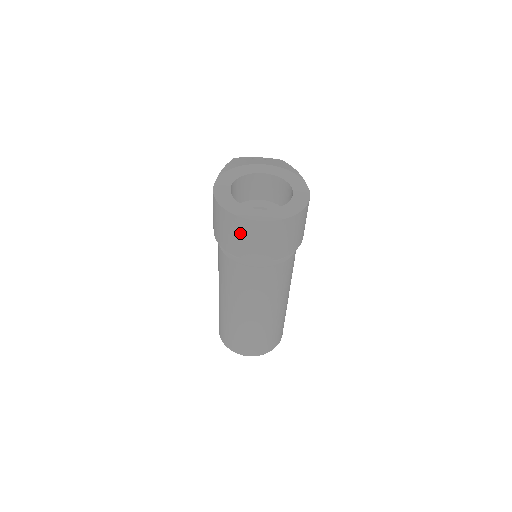
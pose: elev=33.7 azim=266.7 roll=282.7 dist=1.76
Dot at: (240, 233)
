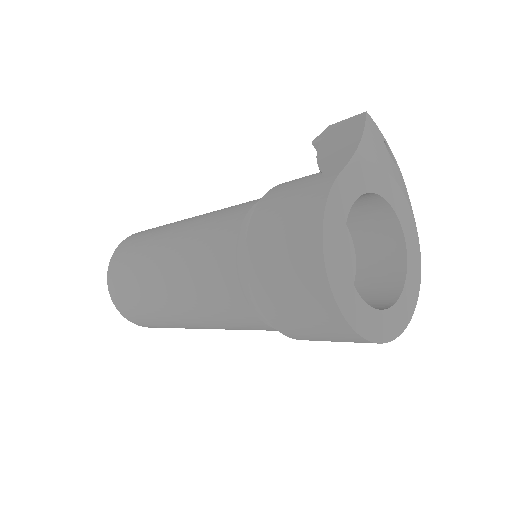
Dot at: (299, 291)
